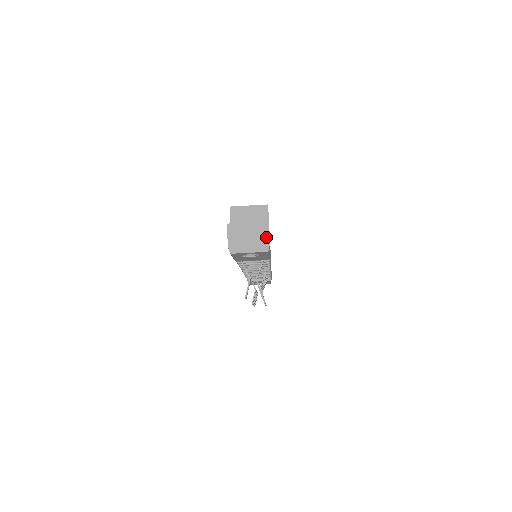
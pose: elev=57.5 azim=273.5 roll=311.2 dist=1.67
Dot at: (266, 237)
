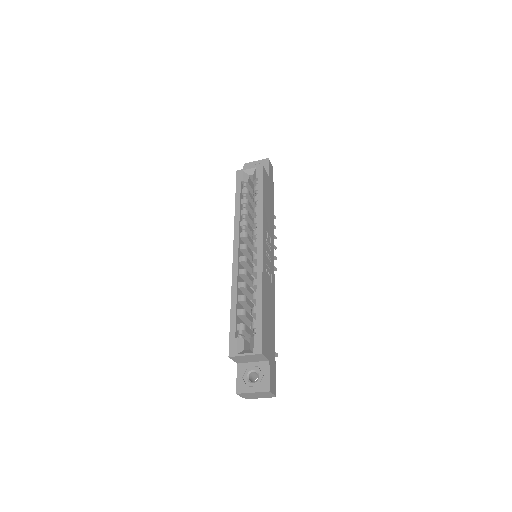
Dot at: (271, 395)
